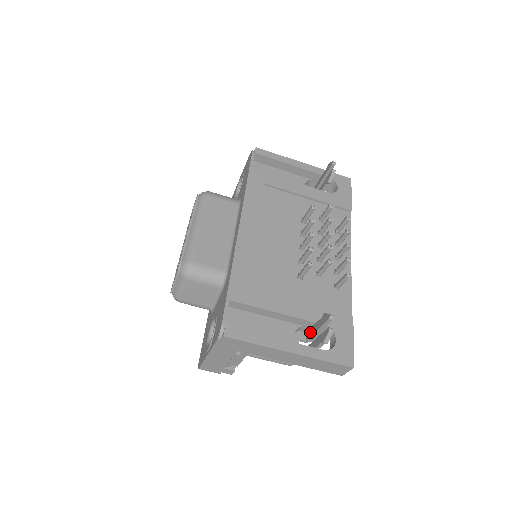
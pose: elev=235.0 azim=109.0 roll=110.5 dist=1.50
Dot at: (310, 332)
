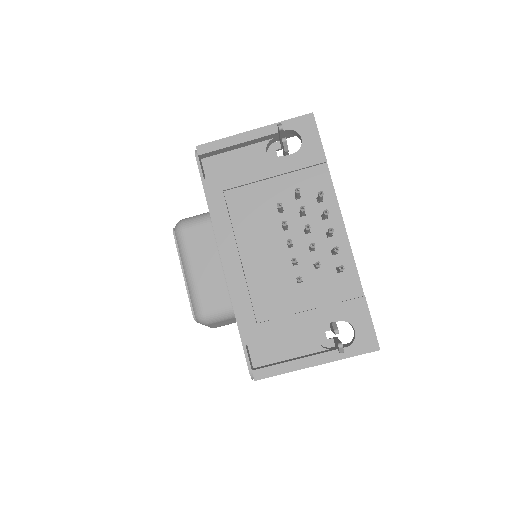
Dot at: occluded
